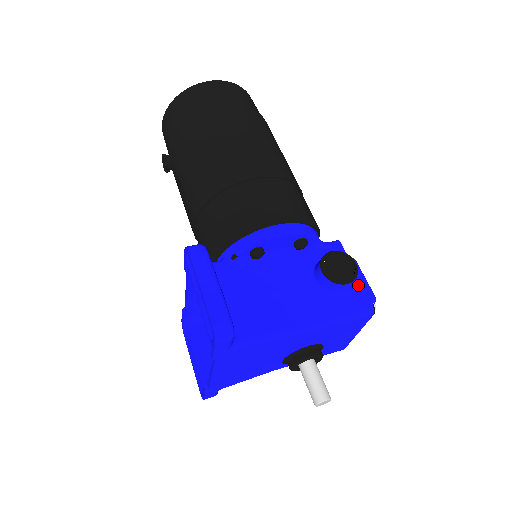
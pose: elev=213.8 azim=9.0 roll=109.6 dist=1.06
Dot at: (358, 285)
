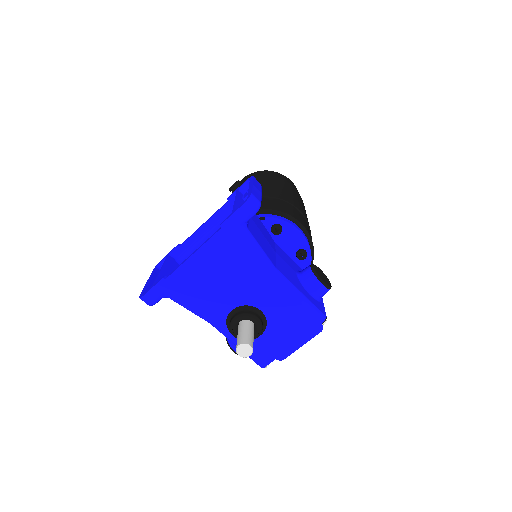
Dot at: (322, 303)
